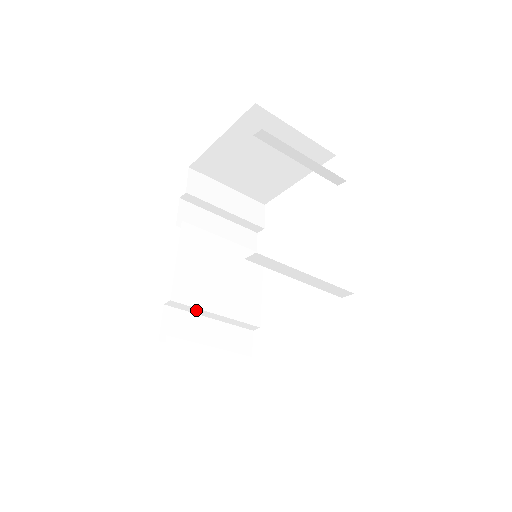
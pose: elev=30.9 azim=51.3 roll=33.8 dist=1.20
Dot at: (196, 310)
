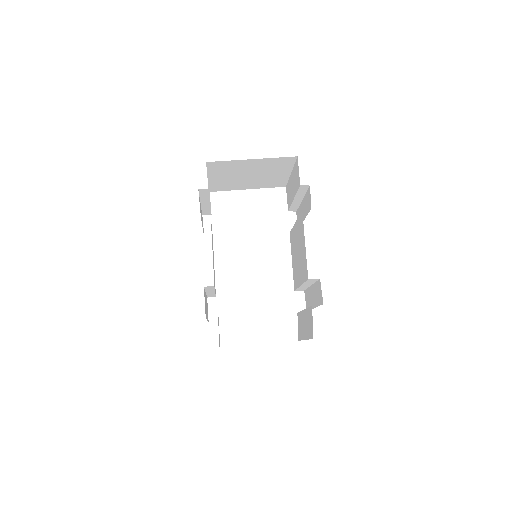
Dot at: (211, 289)
